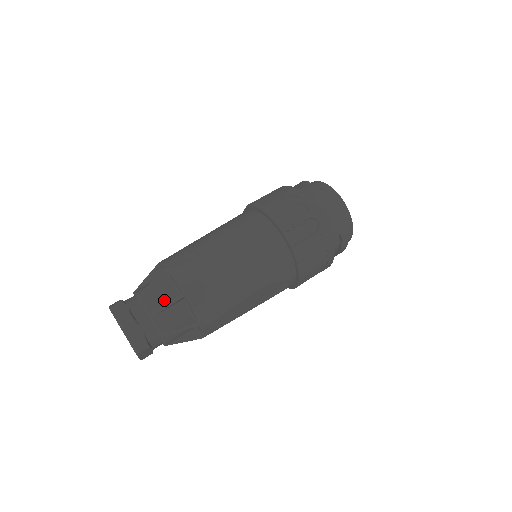
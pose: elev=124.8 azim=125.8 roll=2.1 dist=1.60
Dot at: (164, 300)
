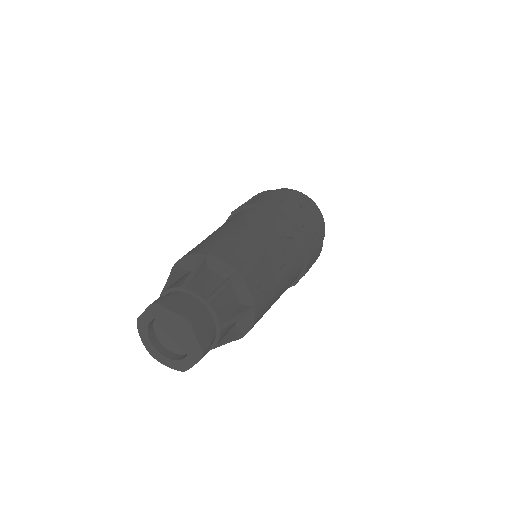
Dot at: occluded
